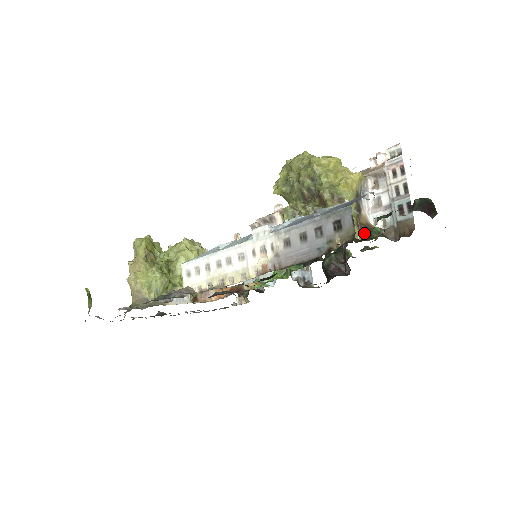
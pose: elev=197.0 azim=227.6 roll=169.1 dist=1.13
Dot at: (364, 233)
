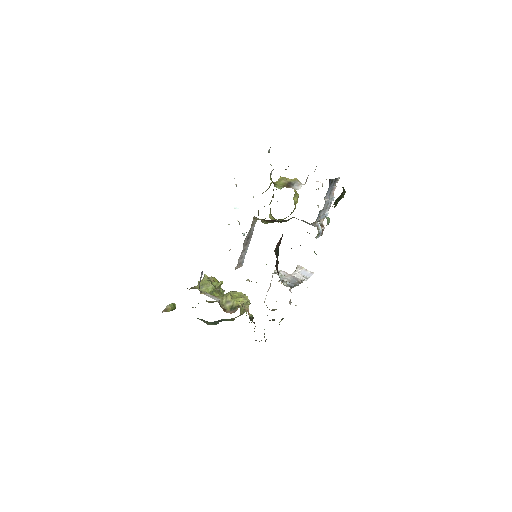
Dot at: occluded
